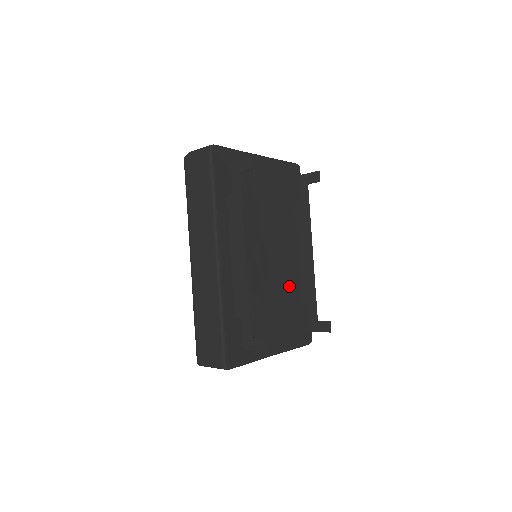
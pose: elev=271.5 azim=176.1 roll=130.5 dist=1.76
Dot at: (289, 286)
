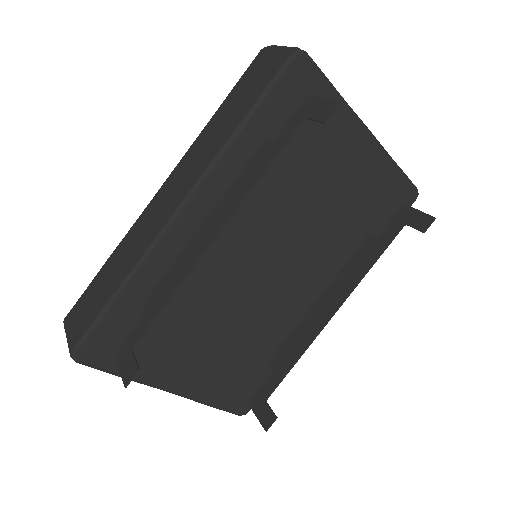
Dot at: (268, 328)
